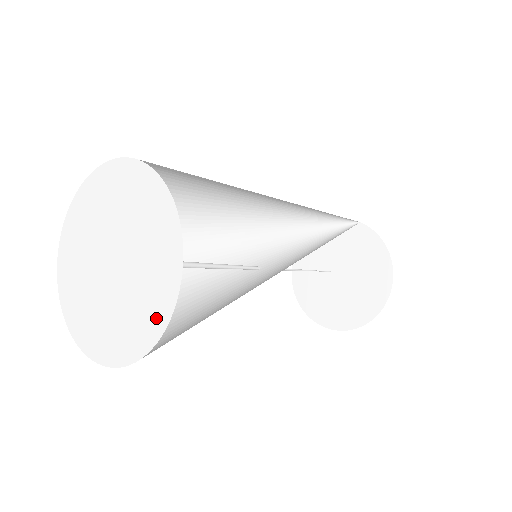
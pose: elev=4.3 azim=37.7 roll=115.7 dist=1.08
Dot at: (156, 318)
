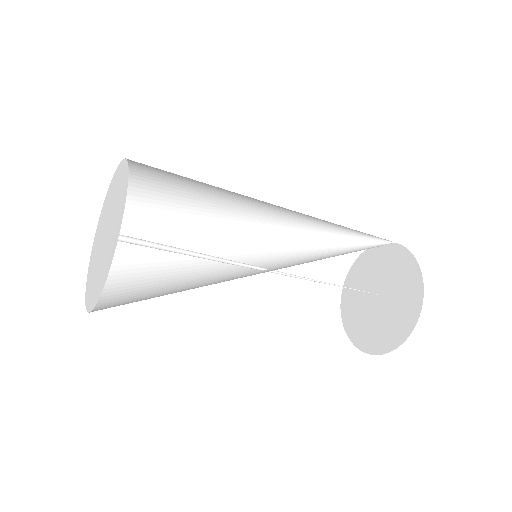
Dot at: (109, 262)
